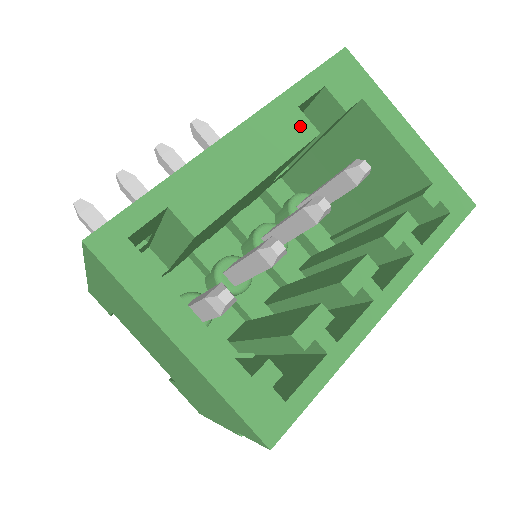
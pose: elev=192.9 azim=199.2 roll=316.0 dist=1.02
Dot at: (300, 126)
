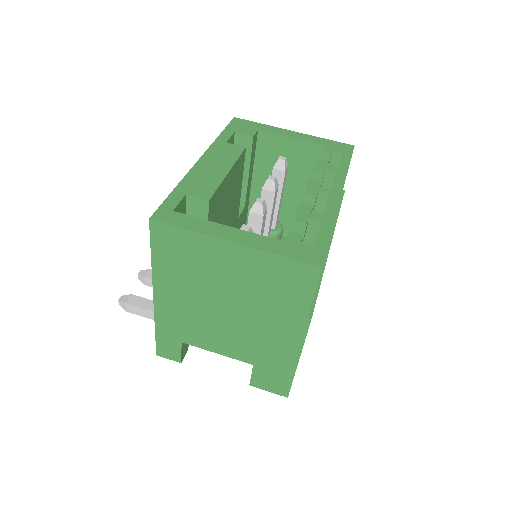
Dot at: (233, 148)
